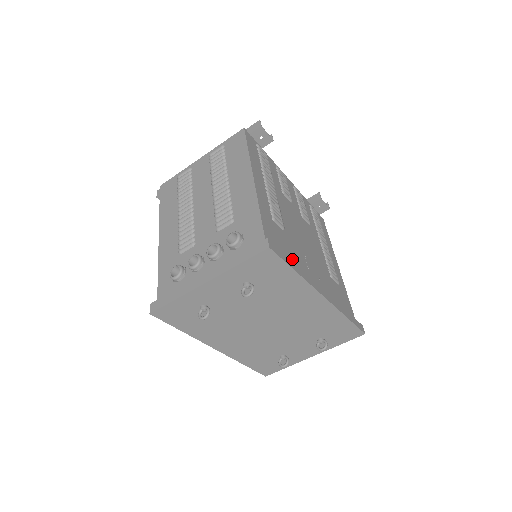
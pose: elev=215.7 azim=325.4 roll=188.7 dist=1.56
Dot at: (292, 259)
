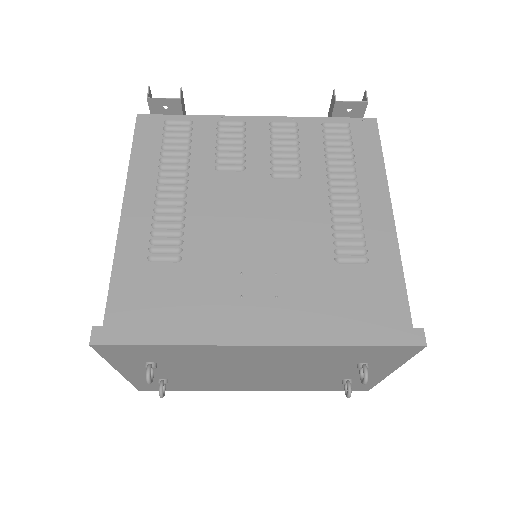
Dot at: (184, 311)
